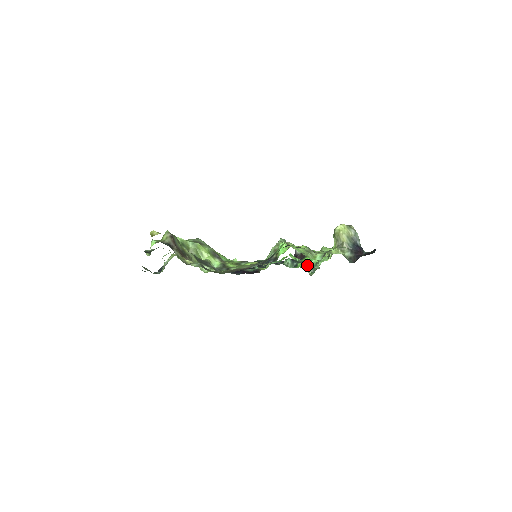
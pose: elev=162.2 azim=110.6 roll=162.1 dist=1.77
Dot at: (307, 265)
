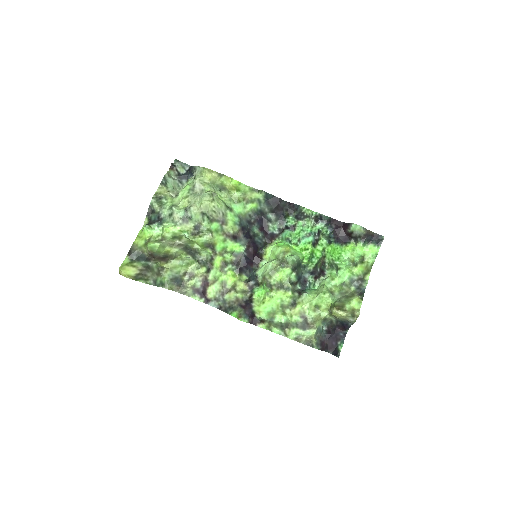
Dot at: (312, 276)
